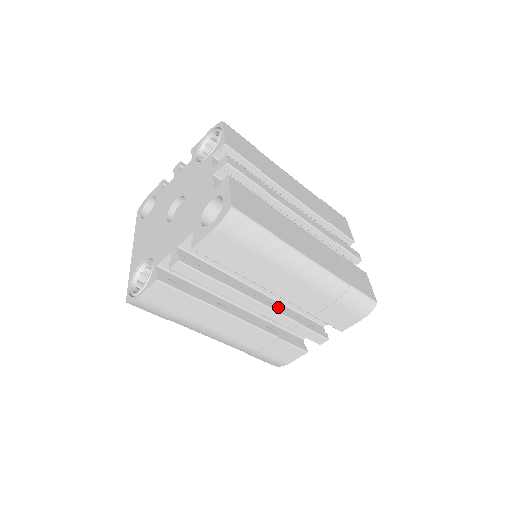
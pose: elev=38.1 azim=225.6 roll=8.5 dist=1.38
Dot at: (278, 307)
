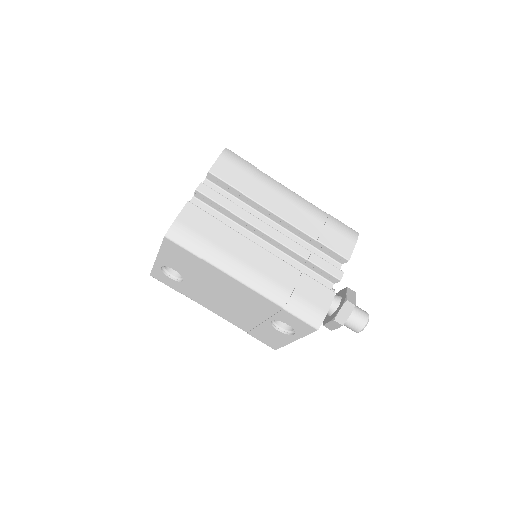
Dot at: occluded
